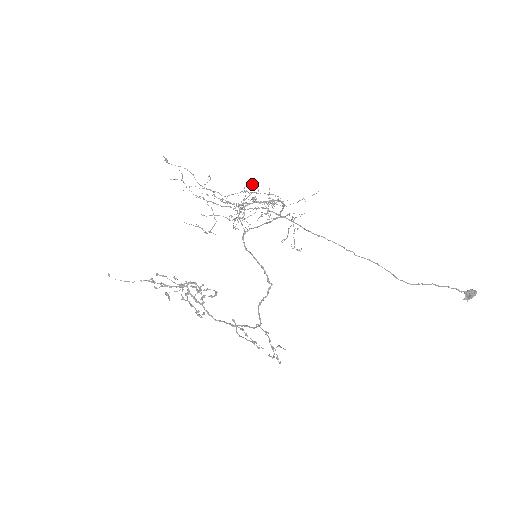
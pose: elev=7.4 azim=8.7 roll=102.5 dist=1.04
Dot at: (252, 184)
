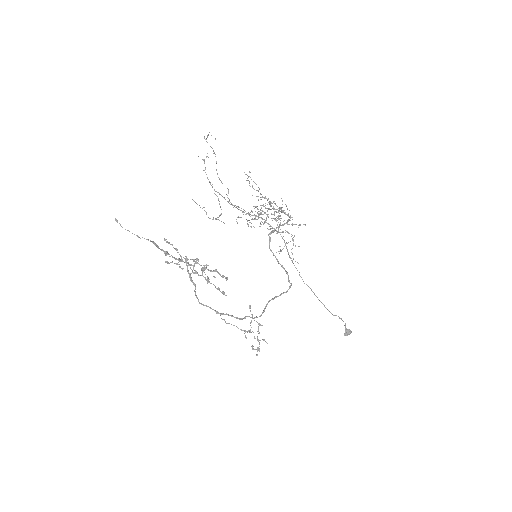
Dot at: occluded
